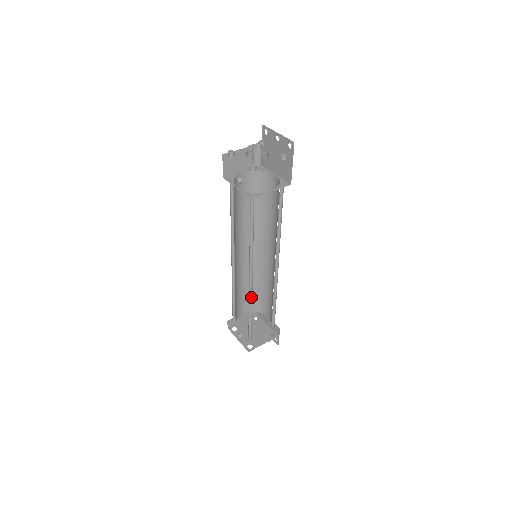
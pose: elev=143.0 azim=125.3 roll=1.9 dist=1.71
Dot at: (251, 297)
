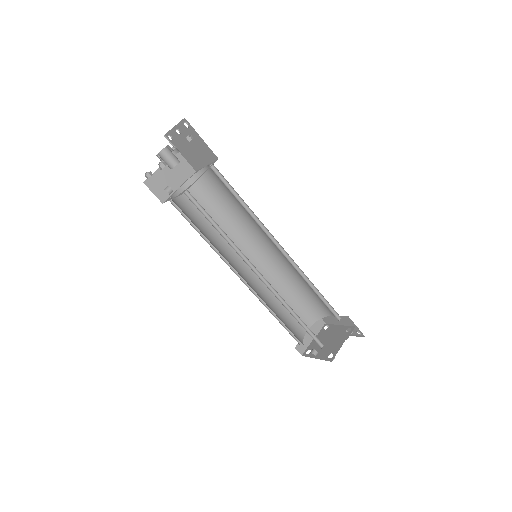
Dot at: (281, 298)
